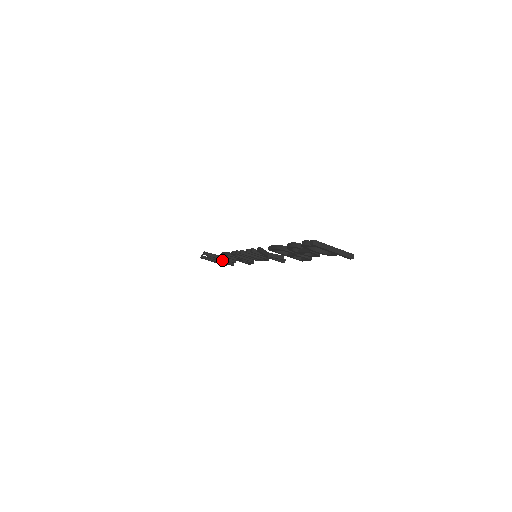
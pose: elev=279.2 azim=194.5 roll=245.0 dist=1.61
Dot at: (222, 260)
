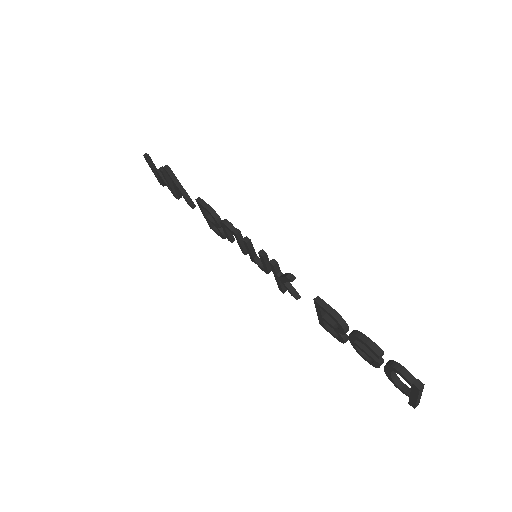
Dot at: (178, 191)
